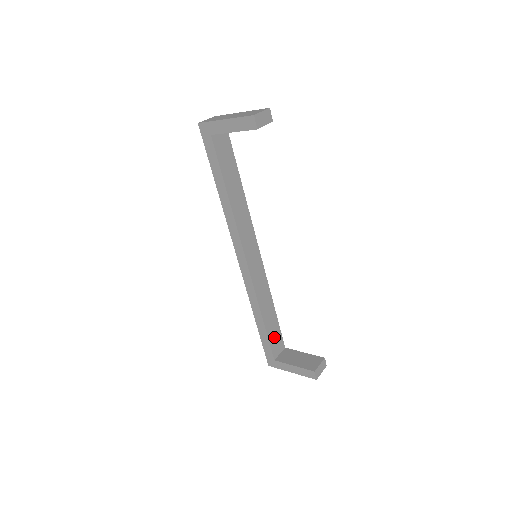
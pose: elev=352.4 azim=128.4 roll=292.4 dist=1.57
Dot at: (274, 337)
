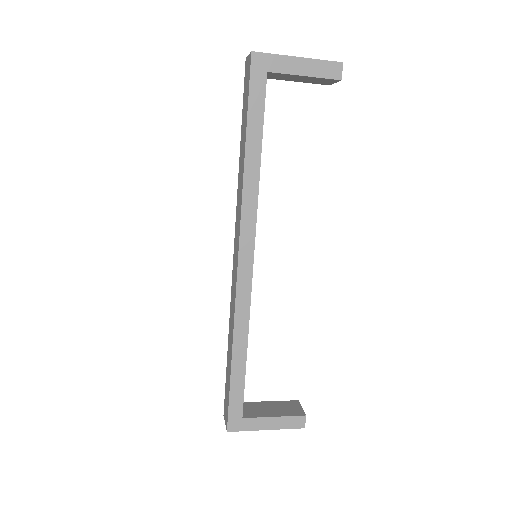
Dot at: occluded
